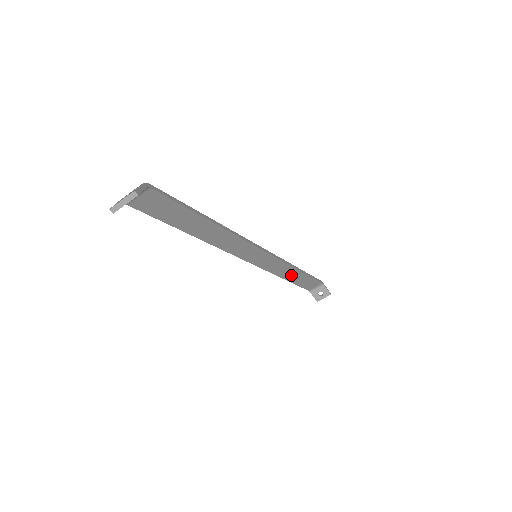
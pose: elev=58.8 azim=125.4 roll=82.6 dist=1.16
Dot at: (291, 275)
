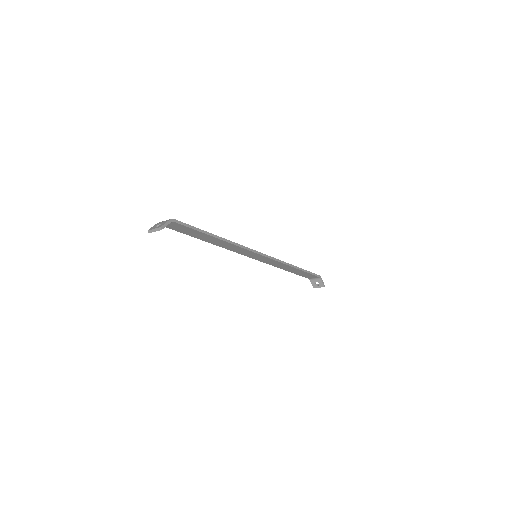
Dot at: (289, 269)
